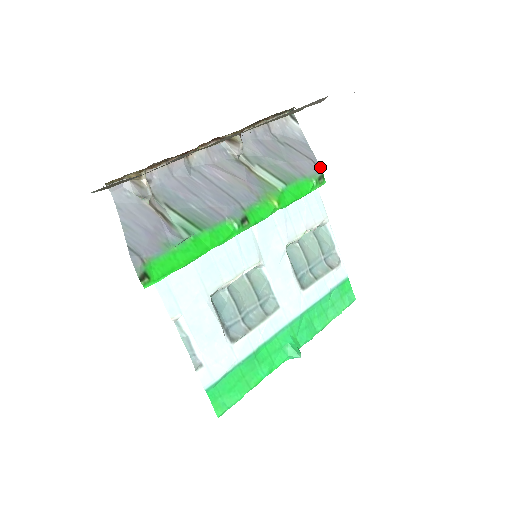
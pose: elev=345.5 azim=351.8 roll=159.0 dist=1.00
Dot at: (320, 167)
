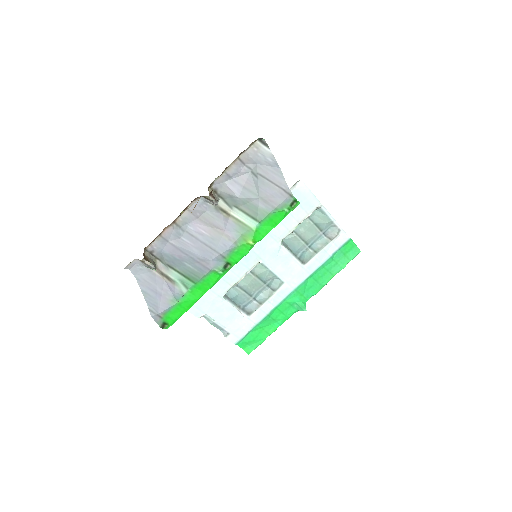
Dot at: (291, 193)
